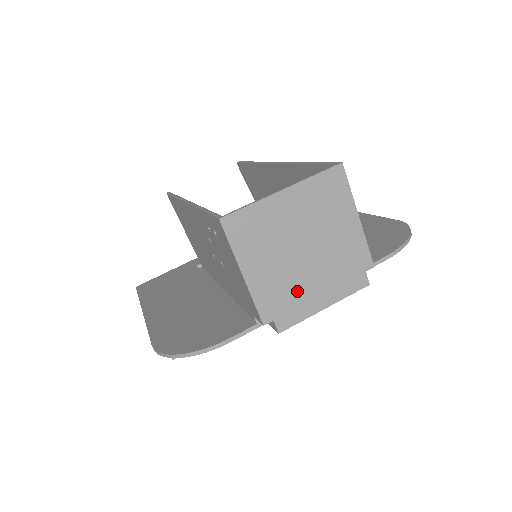
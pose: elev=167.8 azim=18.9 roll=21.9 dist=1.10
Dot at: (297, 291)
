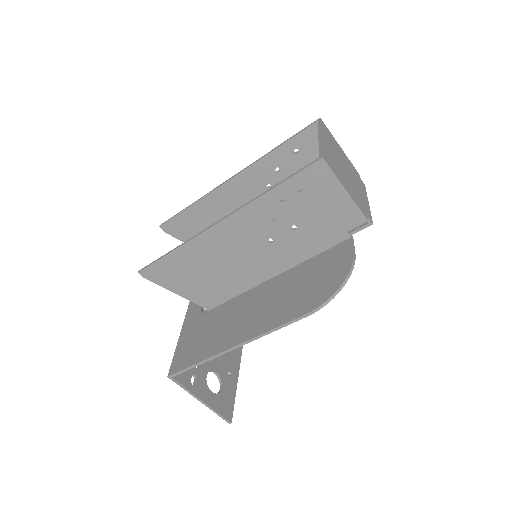
Dot at: (359, 196)
